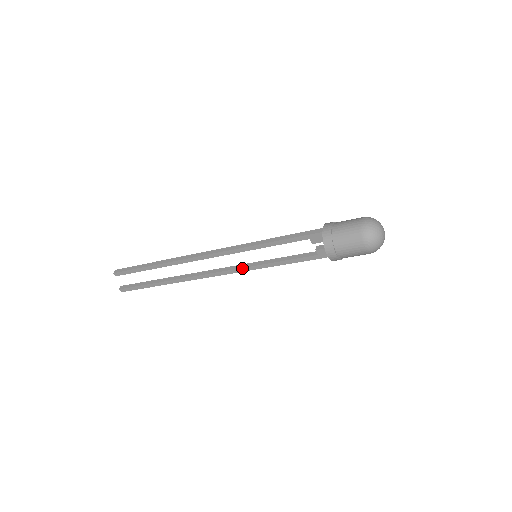
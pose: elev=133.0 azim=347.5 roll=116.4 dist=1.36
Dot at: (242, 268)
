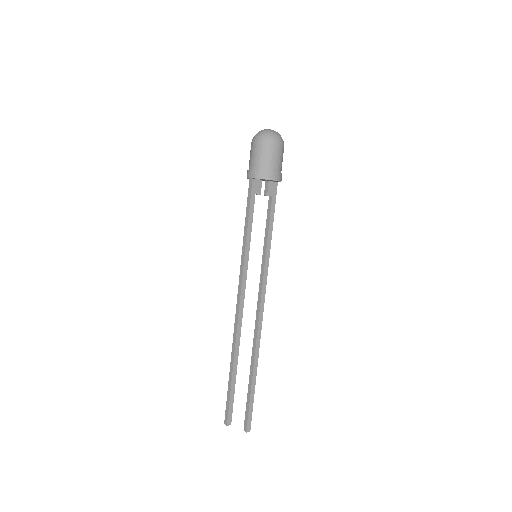
Dot at: (263, 277)
